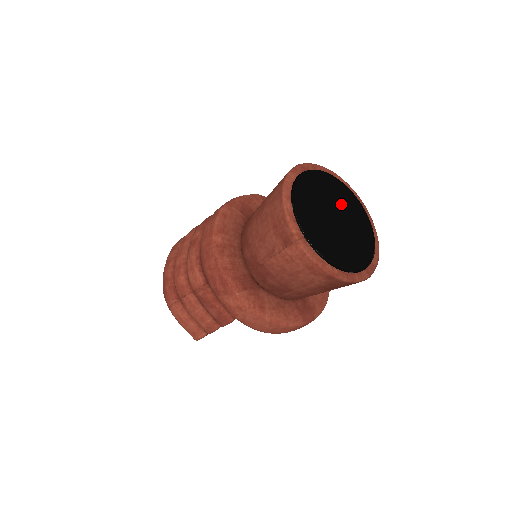
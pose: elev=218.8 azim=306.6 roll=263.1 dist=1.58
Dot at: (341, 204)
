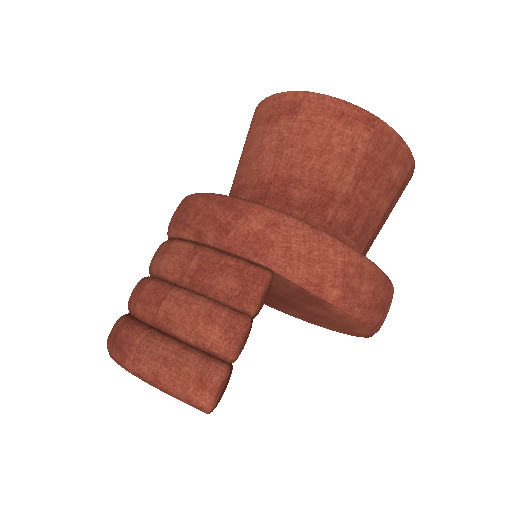
Dot at: occluded
